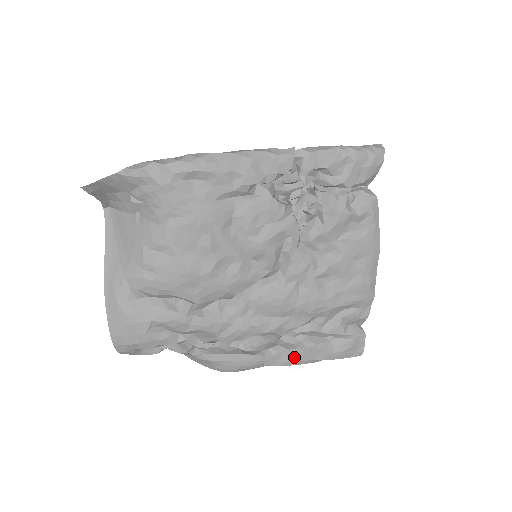
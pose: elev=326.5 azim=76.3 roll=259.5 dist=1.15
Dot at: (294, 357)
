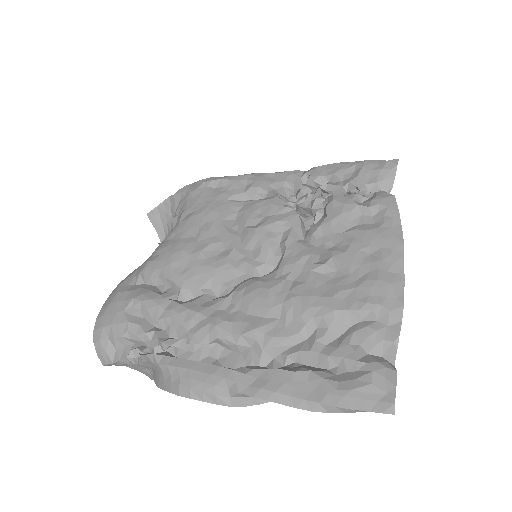
Dot at: (273, 383)
